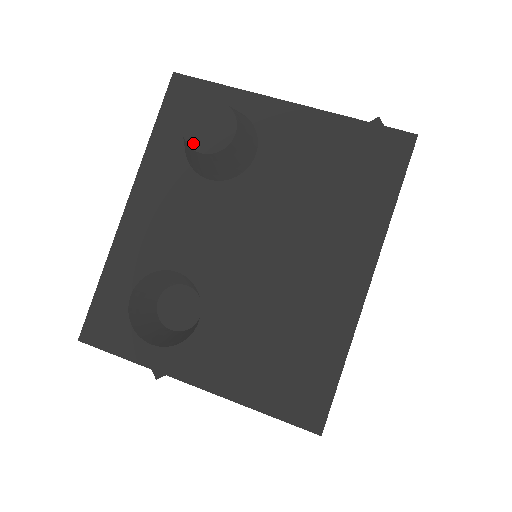
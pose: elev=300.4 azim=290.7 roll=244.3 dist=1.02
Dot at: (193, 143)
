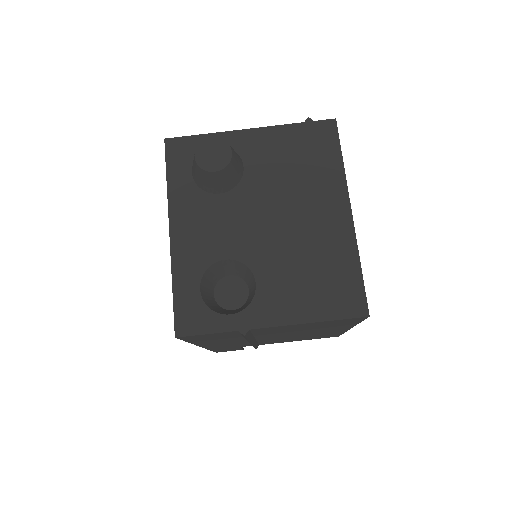
Dot at: (207, 168)
